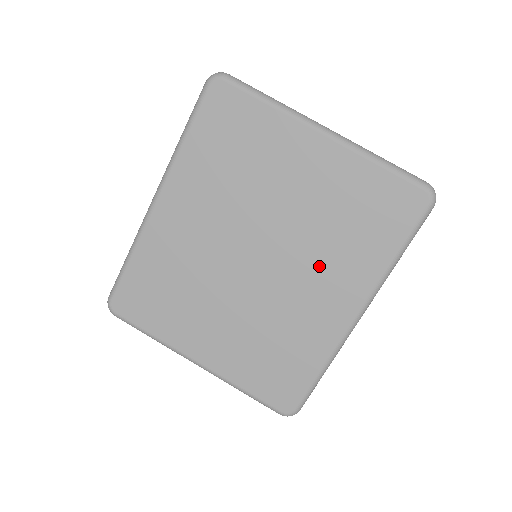
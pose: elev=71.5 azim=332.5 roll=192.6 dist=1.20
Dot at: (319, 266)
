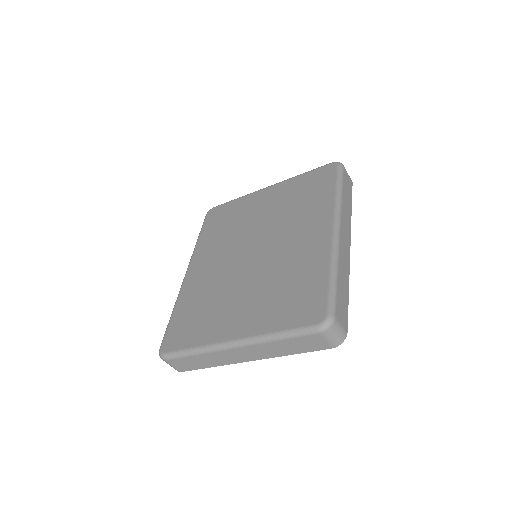
Dot at: (294, 227)
